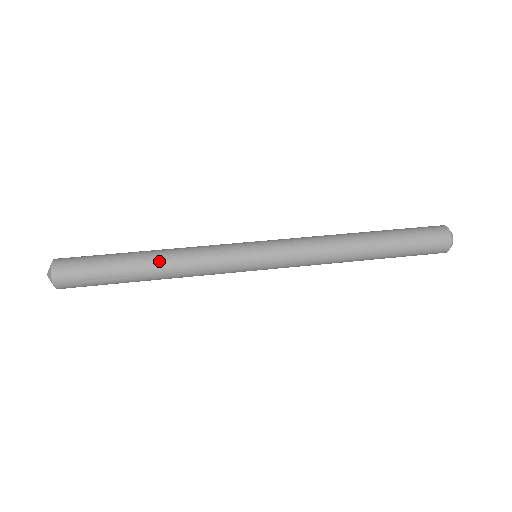
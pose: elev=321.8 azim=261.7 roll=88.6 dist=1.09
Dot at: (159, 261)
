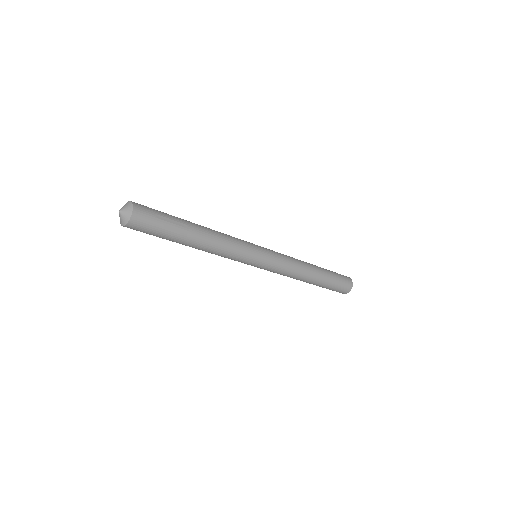
Dot at: (204, 227)
